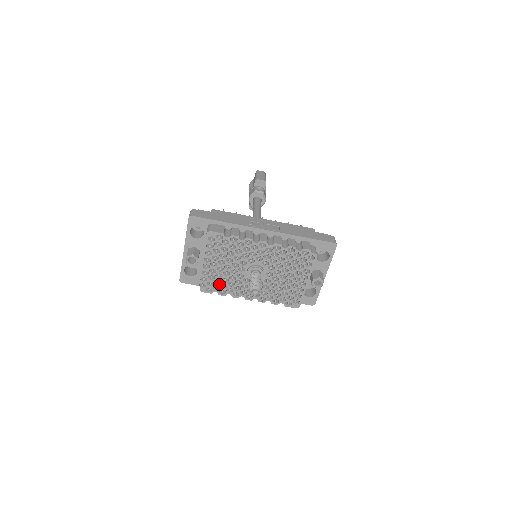
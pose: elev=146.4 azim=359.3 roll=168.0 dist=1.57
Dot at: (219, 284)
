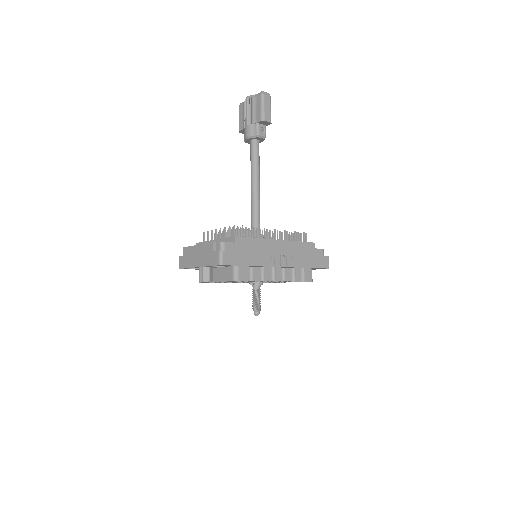
Dot at: (219, 282)
